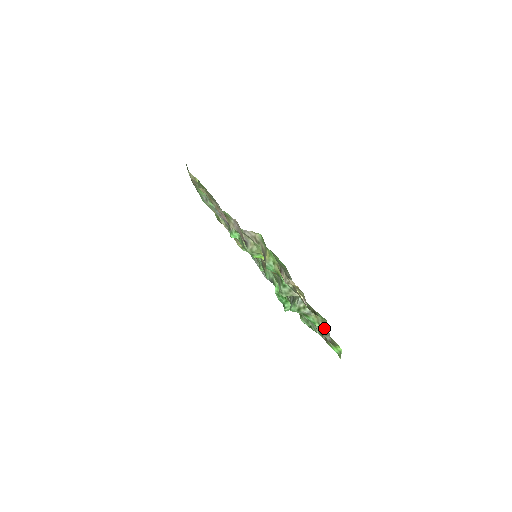
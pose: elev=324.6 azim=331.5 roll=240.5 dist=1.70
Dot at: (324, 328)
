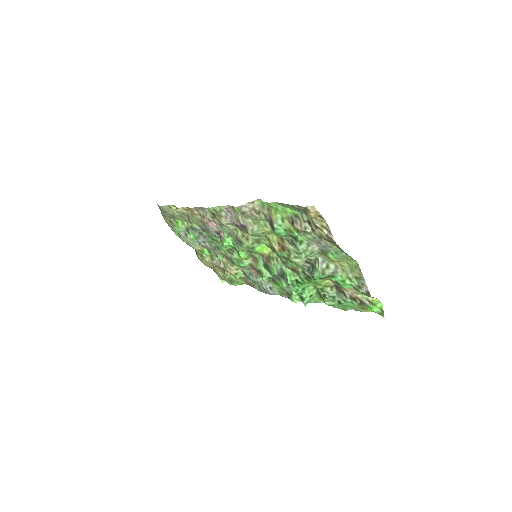
Dot at: (356, 279)
